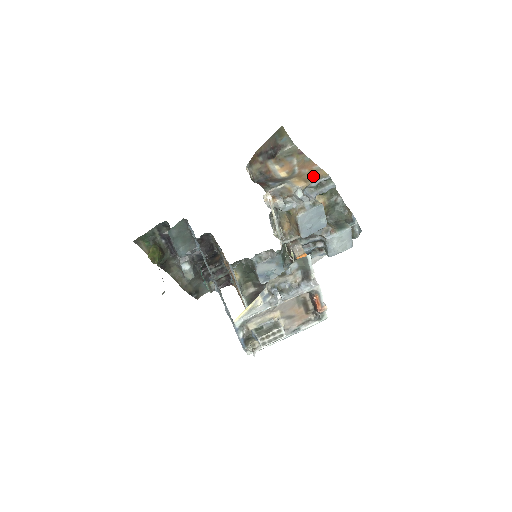
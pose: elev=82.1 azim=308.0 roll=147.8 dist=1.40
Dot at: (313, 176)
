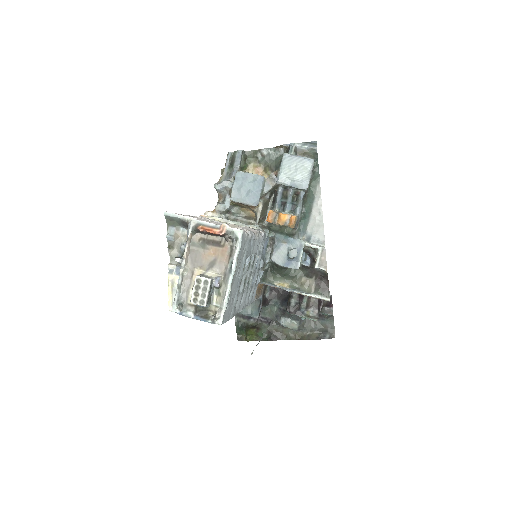
Dot at: occluded
